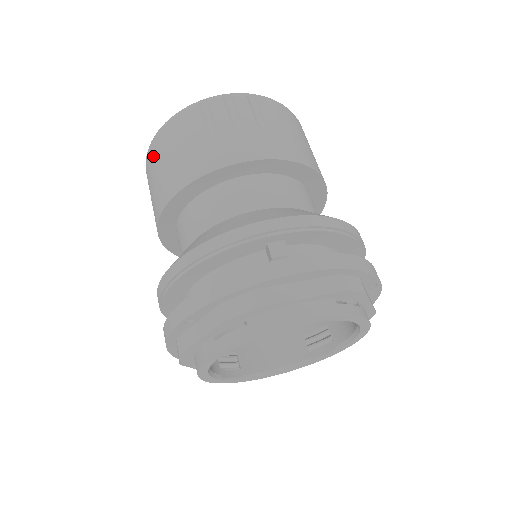
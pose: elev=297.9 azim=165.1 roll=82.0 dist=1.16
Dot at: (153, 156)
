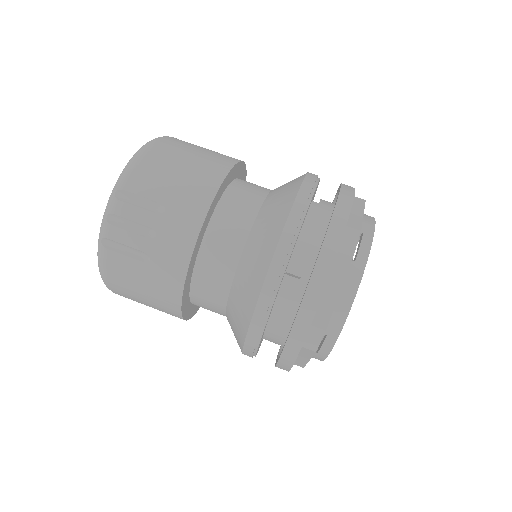
Dot at: occluded
